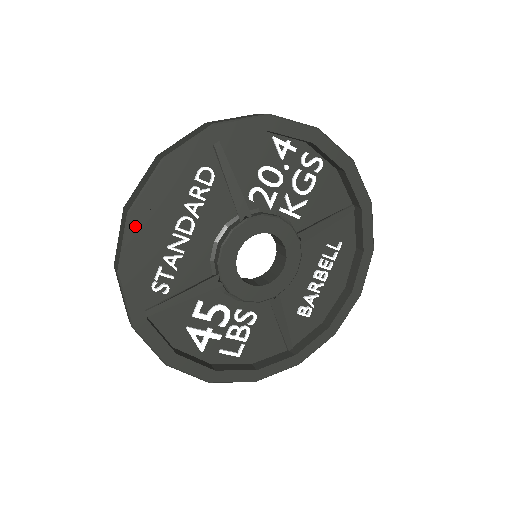
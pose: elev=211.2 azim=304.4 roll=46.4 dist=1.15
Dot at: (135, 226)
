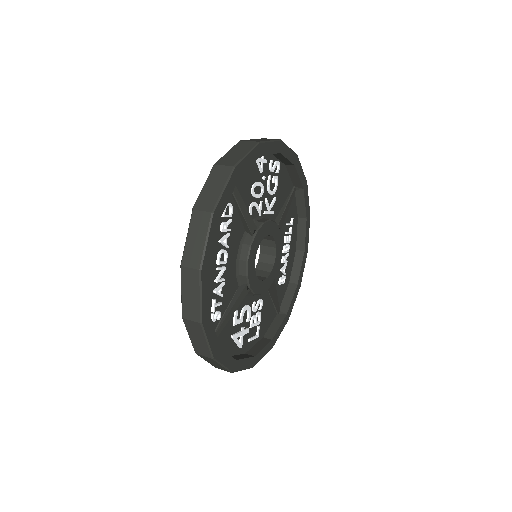
Dot at: (205, 278)
